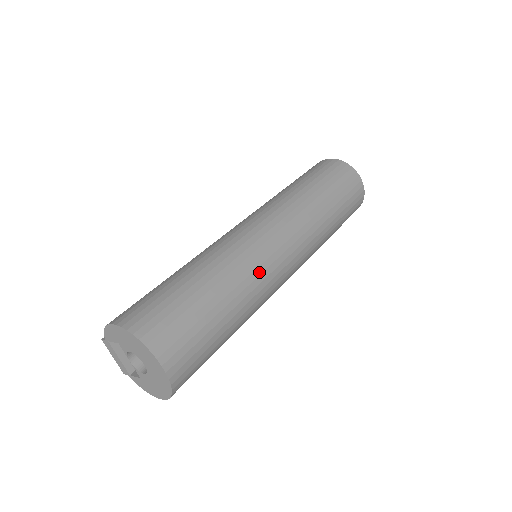
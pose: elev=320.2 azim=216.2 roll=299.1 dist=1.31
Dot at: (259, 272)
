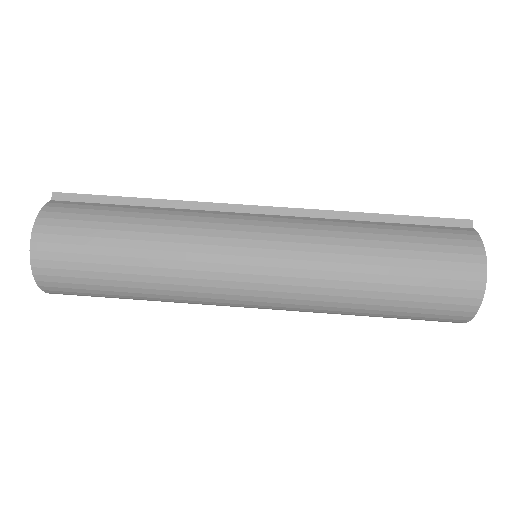
Dot at: (200, 302)
